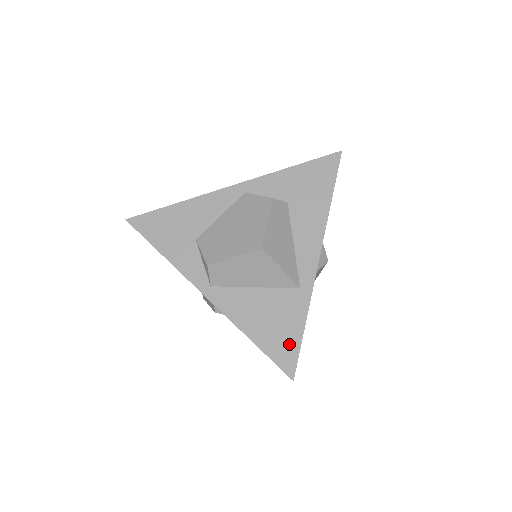
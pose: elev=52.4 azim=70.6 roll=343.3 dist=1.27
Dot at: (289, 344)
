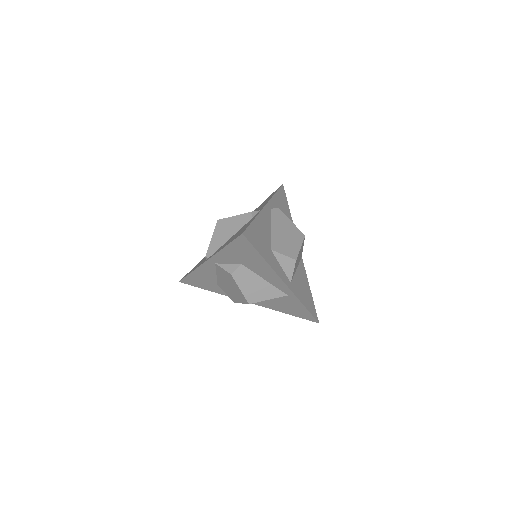
Dot at: (304, 313)
